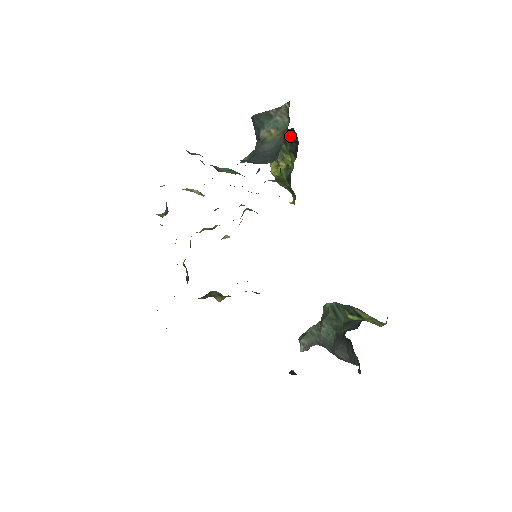
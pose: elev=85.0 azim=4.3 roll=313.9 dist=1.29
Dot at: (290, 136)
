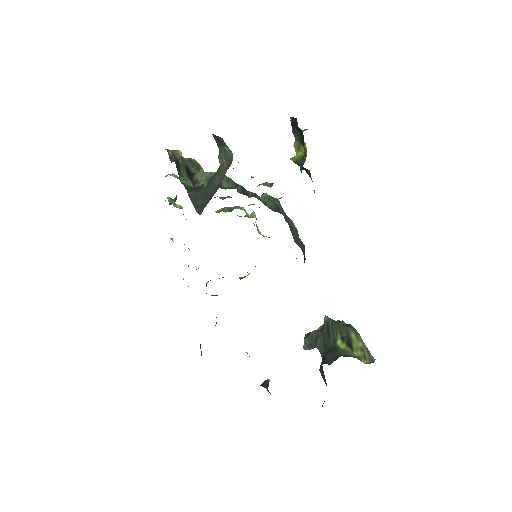
Dot at: (297, 126)
